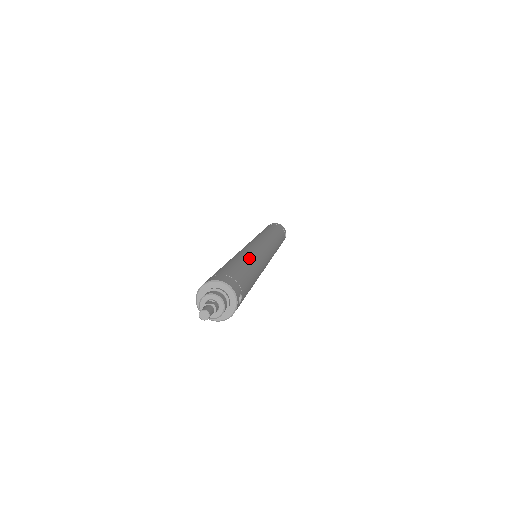
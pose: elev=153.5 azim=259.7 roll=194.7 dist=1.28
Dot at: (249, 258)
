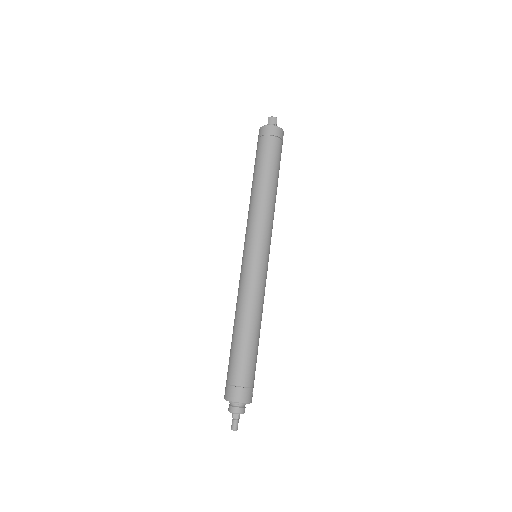
Dot at: (253, 322)
